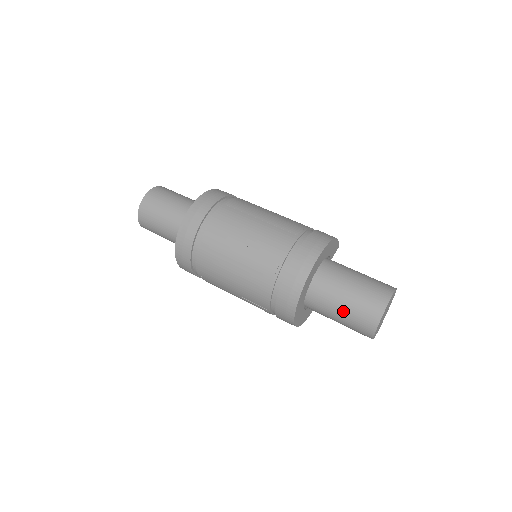
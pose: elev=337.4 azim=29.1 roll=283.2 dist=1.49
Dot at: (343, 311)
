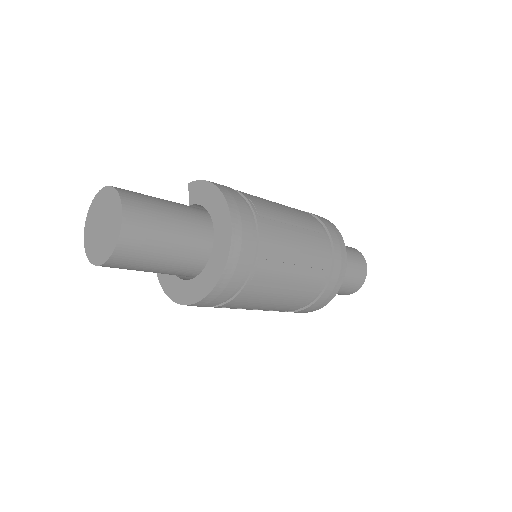
Dot at: (341, 287)
